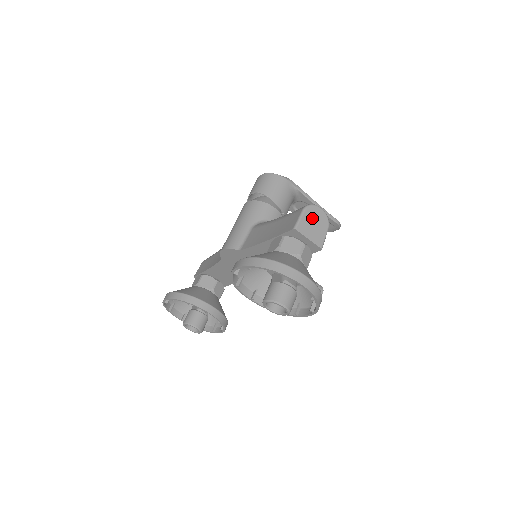
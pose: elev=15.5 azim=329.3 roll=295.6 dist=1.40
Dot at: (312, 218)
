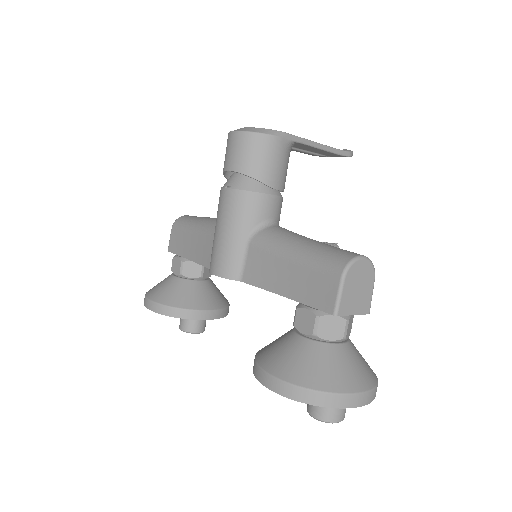
Dot at: (354, 282)
